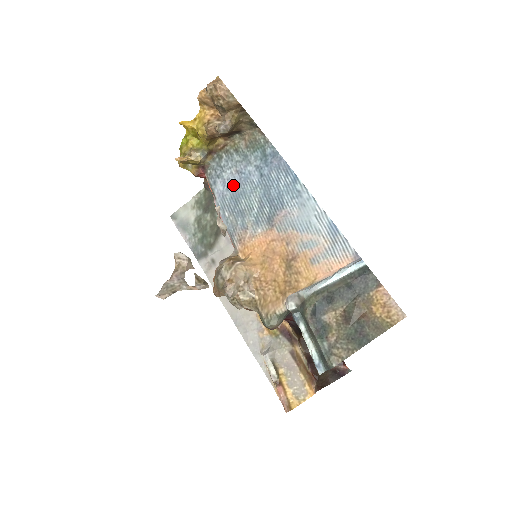
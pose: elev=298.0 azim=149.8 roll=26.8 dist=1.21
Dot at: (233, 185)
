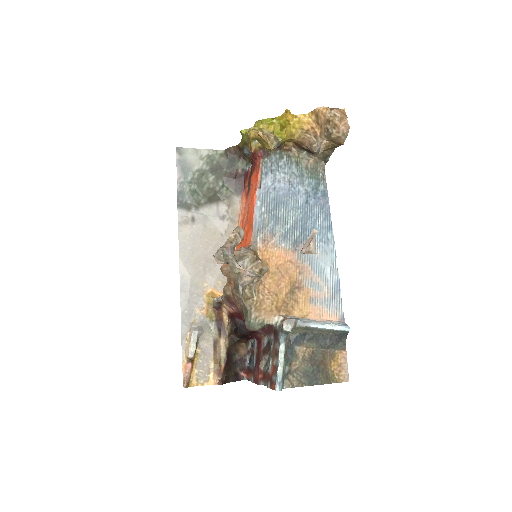
Dot at: (281, 190)
